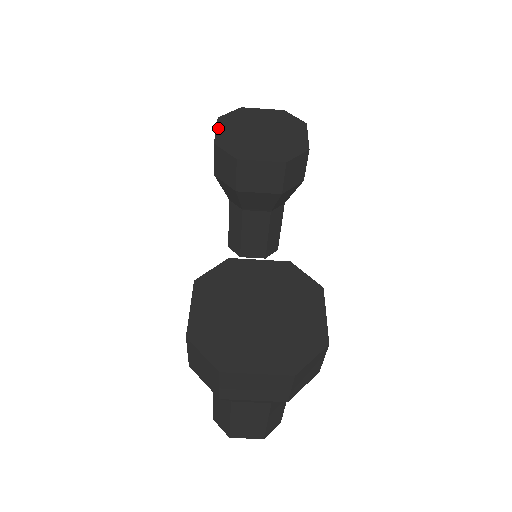
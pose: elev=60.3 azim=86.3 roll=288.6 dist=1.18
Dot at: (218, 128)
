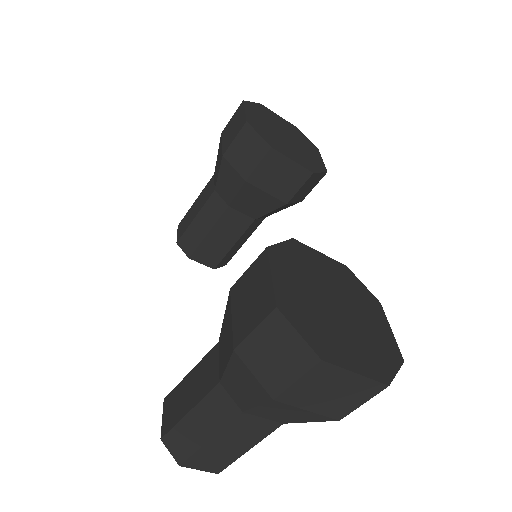
Dot at: (246, 110)
